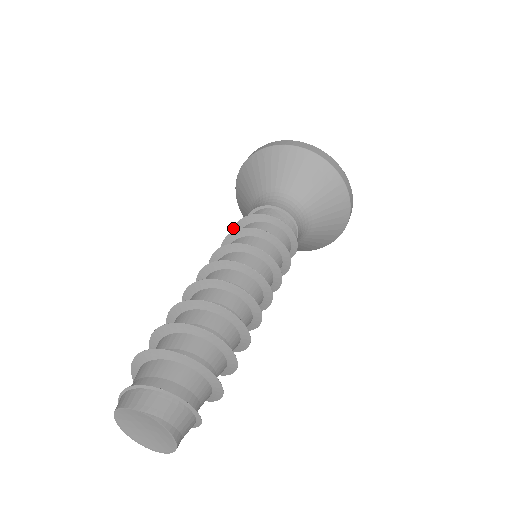
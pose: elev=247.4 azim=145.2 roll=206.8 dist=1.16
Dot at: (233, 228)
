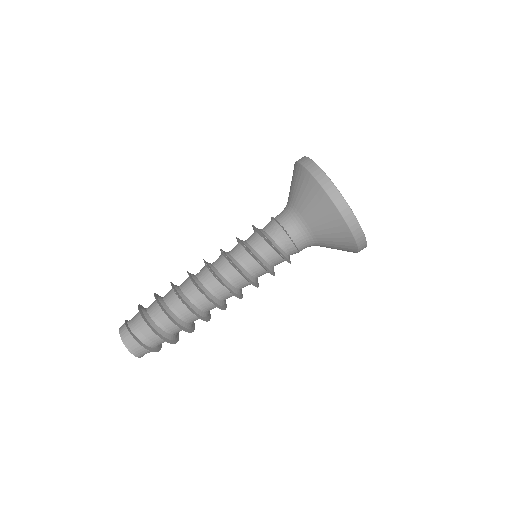
Dot at: (252, 226)
